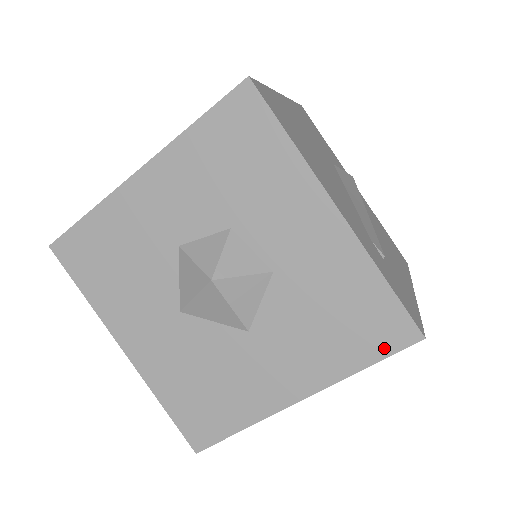
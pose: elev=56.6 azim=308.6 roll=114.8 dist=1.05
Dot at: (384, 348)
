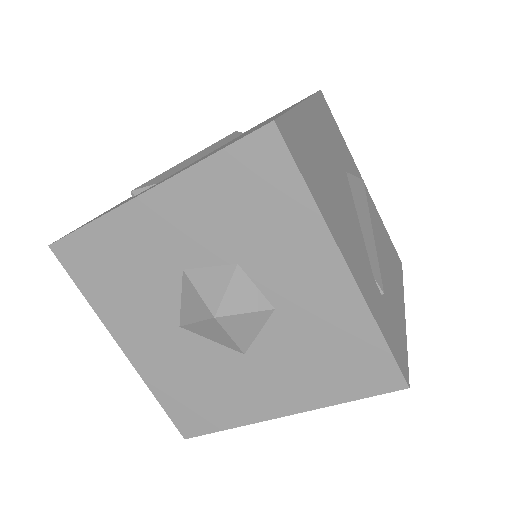
Dot at: (370, 389)
